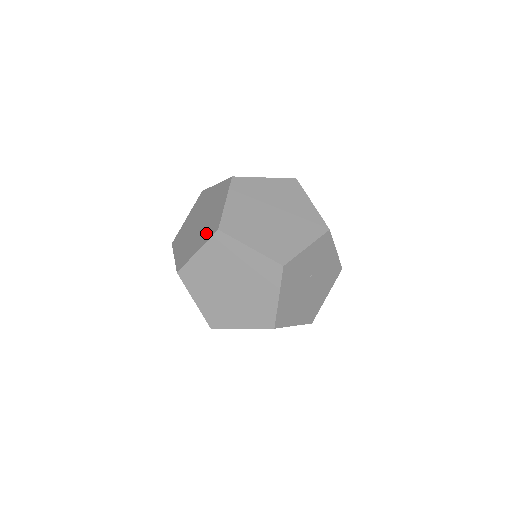
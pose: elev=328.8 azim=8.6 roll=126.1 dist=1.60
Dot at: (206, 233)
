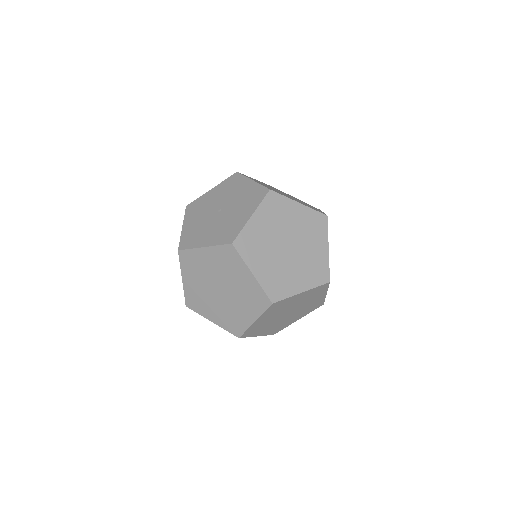
Dot at: (252, 305)
